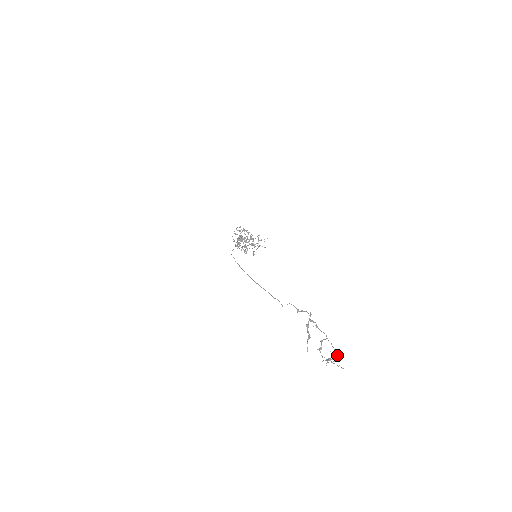
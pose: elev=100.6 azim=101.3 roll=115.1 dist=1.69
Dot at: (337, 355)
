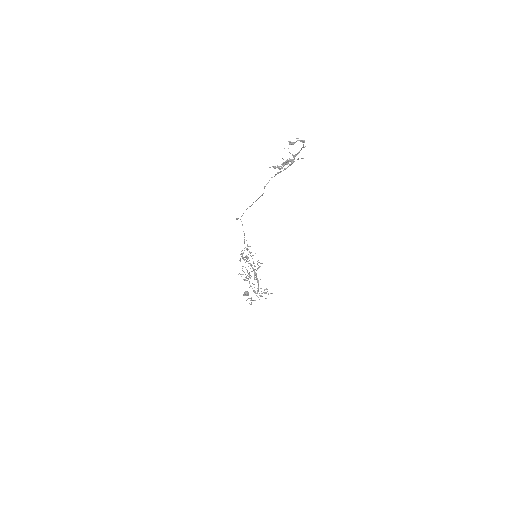
Dot at: occluded
